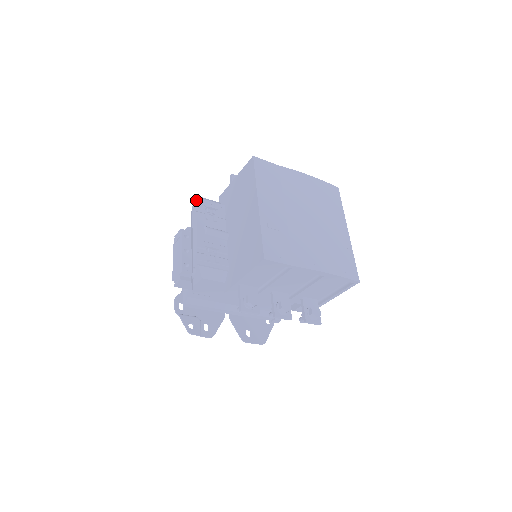
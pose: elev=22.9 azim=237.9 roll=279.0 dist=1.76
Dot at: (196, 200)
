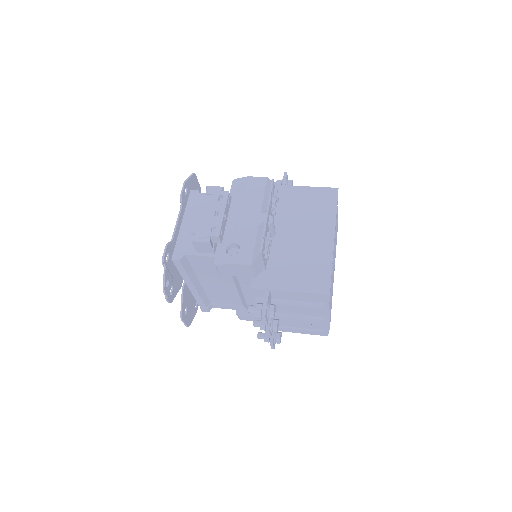
Dot at: (273, 183)
